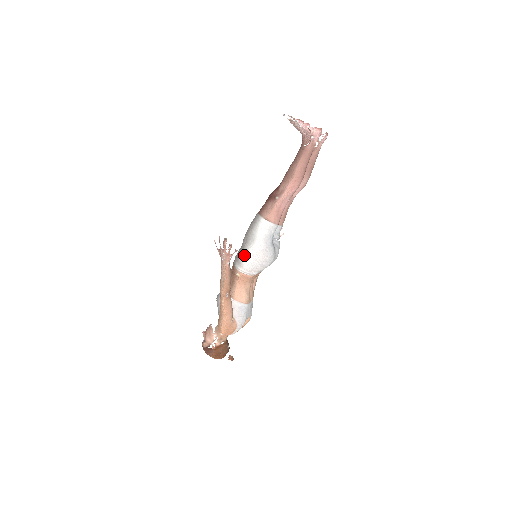
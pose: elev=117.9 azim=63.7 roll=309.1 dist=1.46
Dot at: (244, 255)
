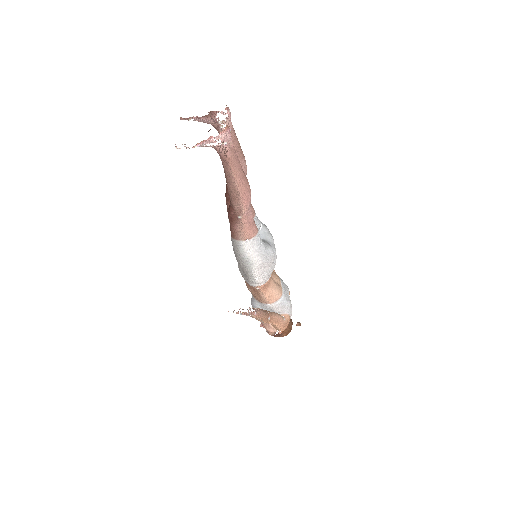
Dot at: (252, 276)
